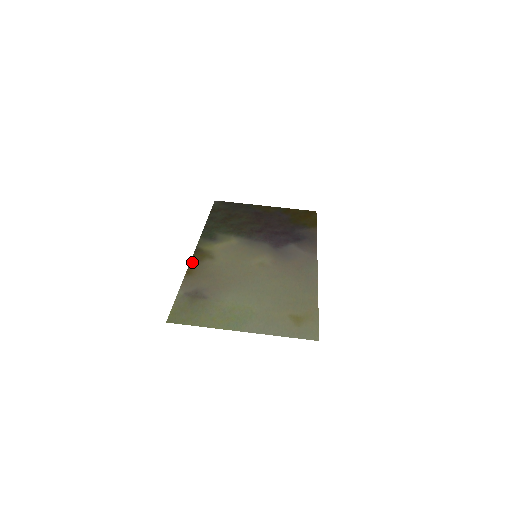
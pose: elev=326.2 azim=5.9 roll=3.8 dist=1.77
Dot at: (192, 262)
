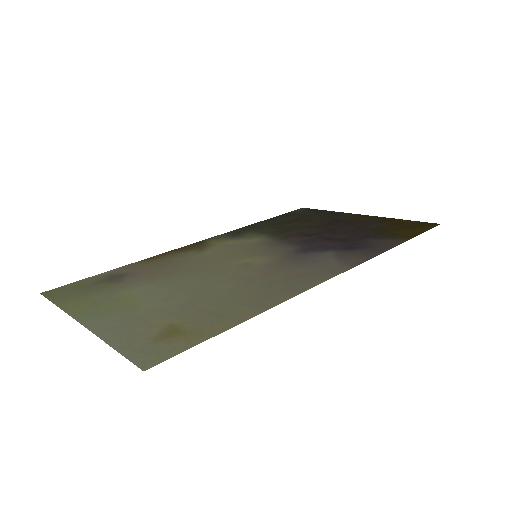
Dot at: (172, 251)
